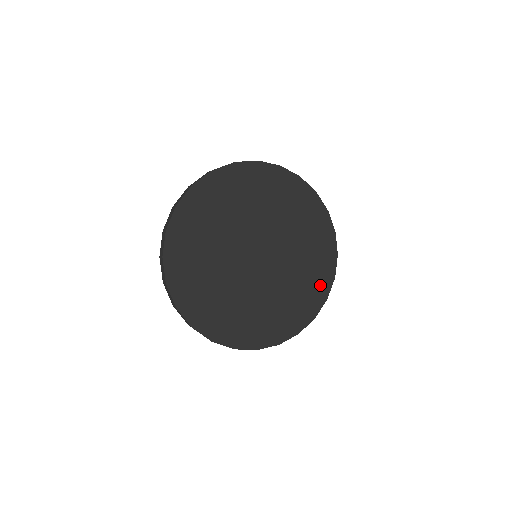
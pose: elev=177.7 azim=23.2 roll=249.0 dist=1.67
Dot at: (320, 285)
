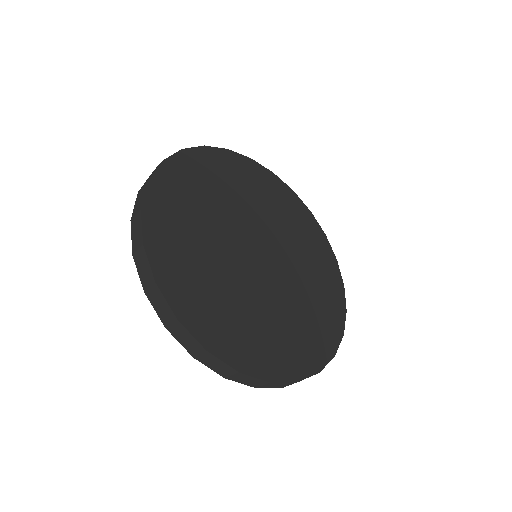
Dot at: (299, 357)
